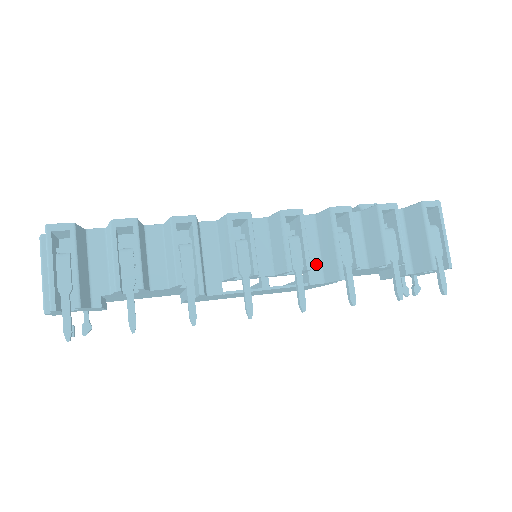
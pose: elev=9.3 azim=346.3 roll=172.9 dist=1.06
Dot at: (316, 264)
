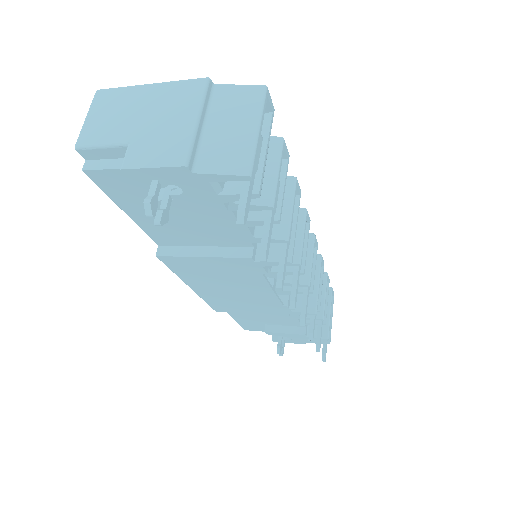
Dot at: occluded
